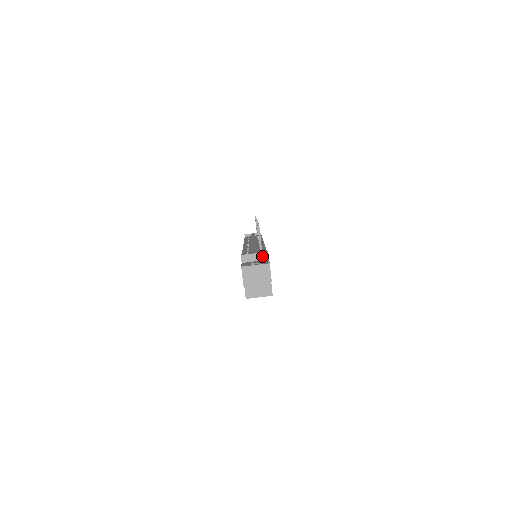
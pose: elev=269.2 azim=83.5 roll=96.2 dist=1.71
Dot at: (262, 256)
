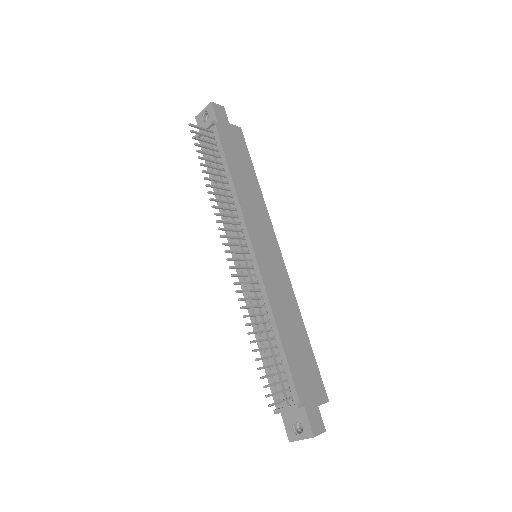
Dot at: (295, 409)
